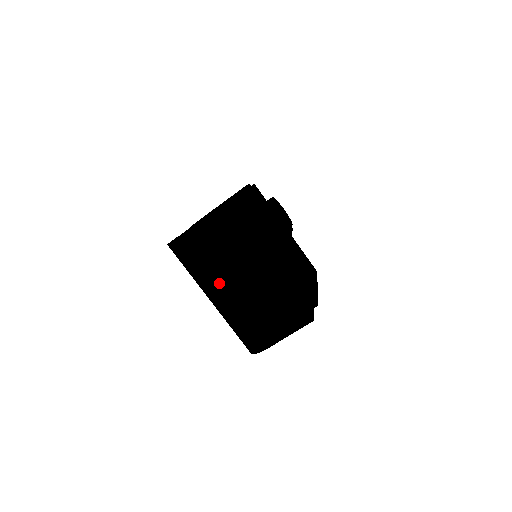
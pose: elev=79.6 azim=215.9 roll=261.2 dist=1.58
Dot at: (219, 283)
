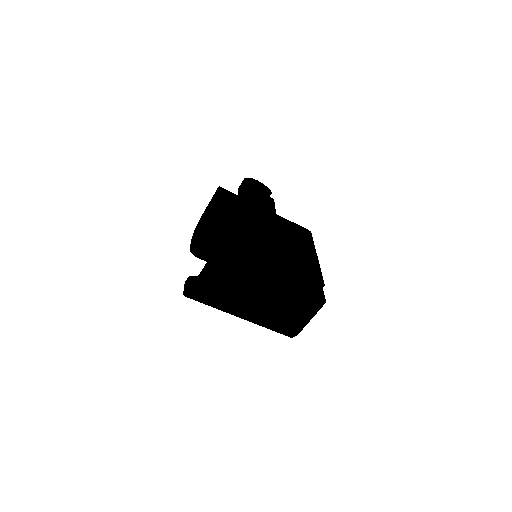
Dot at: (239, 308)
